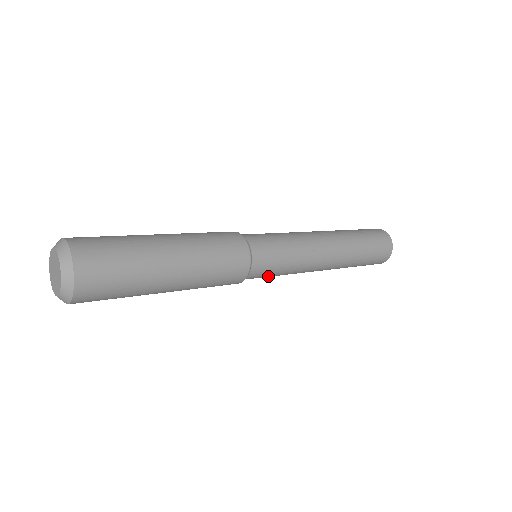
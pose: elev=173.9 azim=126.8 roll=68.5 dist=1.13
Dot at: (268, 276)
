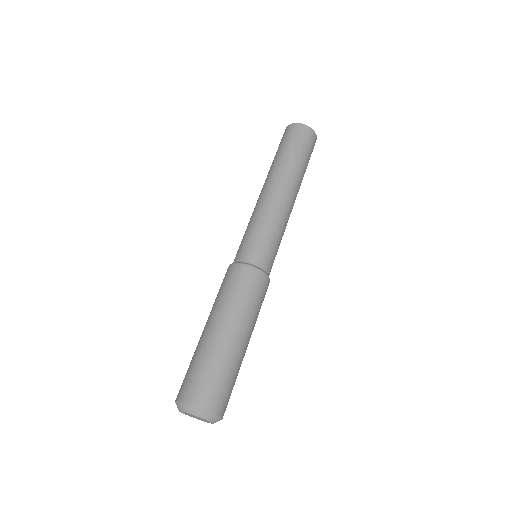
Dot at: occluded
